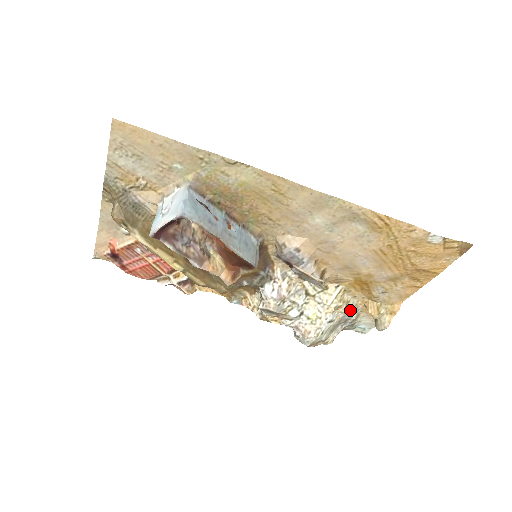
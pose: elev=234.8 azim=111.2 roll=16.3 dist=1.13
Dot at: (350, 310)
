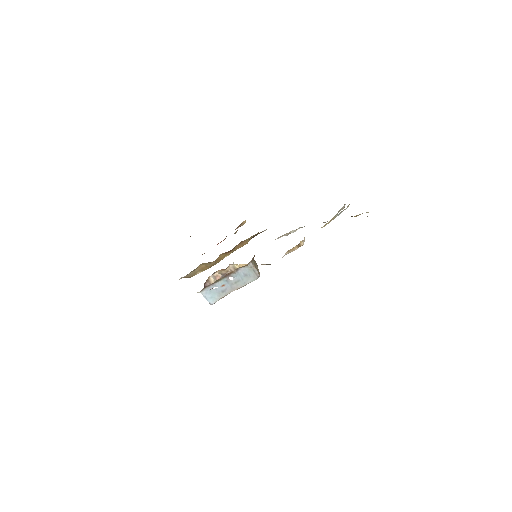
Dot at: (339, 213)
